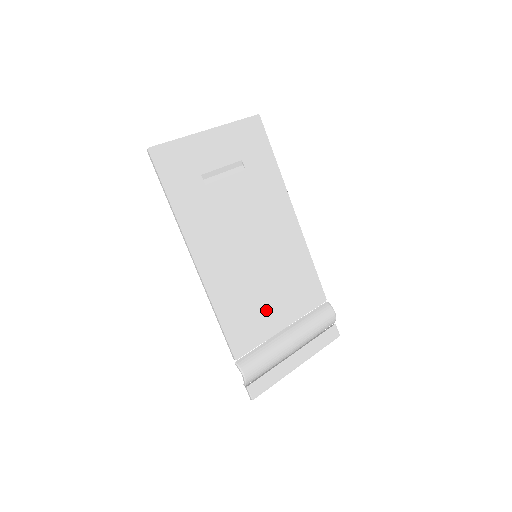
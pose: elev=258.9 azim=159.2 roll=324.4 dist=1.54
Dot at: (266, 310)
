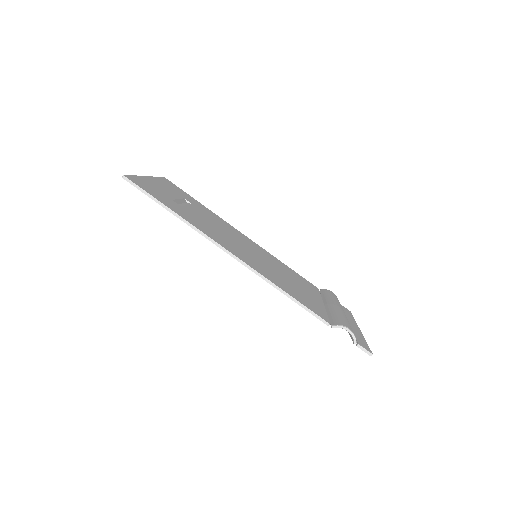
Dot at: (301, 291)
